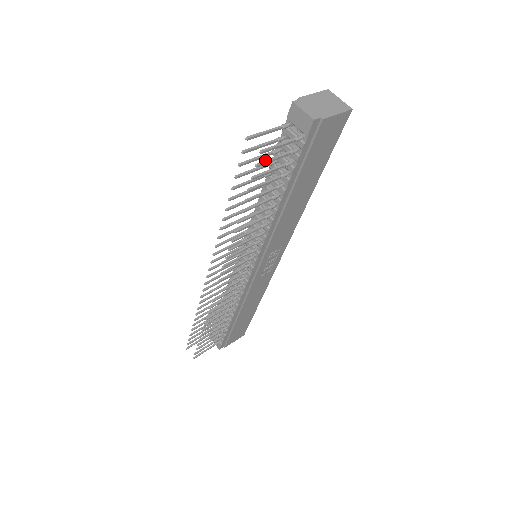
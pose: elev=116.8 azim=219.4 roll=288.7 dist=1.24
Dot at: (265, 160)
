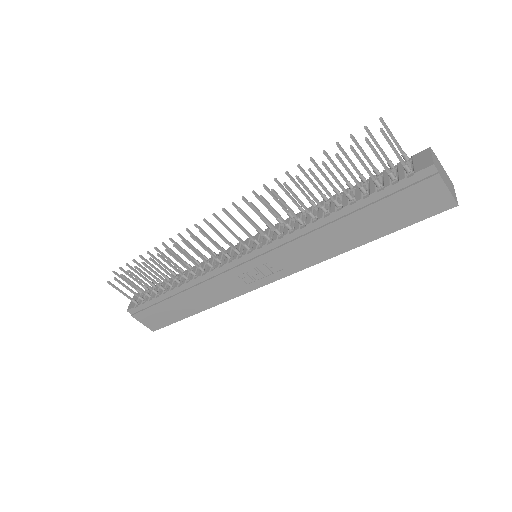
Dot at: occluded
